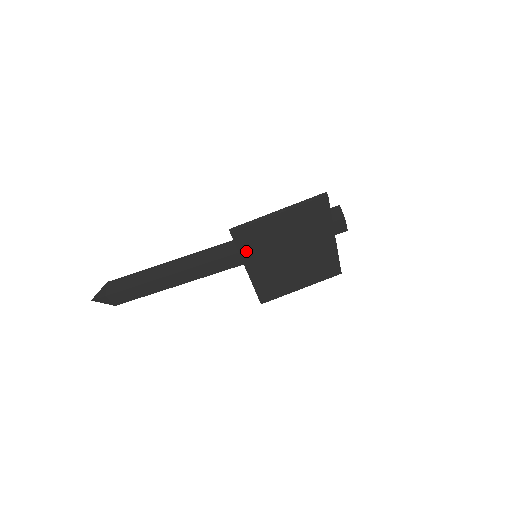
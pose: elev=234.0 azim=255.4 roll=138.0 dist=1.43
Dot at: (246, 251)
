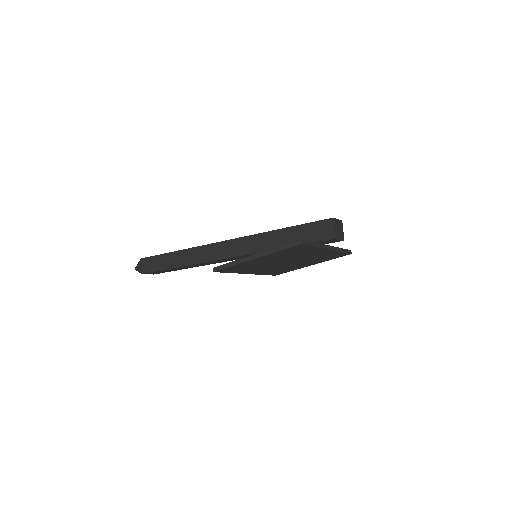
Dot at: (238, 271)
